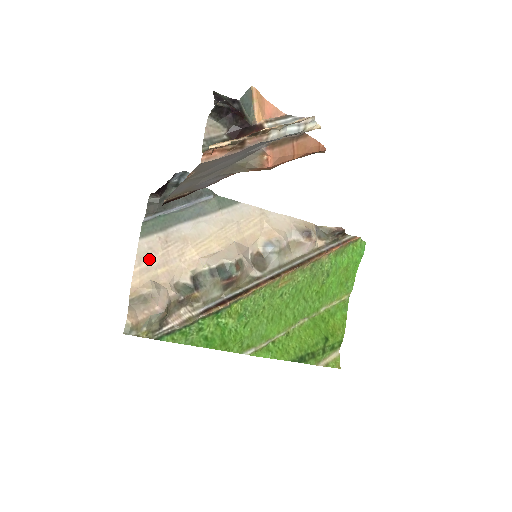
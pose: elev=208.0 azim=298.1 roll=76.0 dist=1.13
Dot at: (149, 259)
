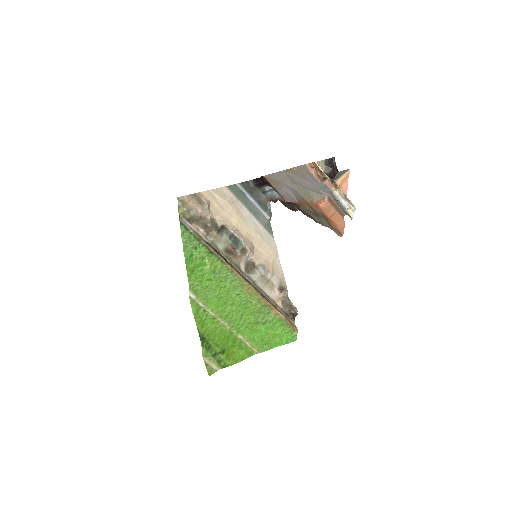
Dot at: (219, 196)
